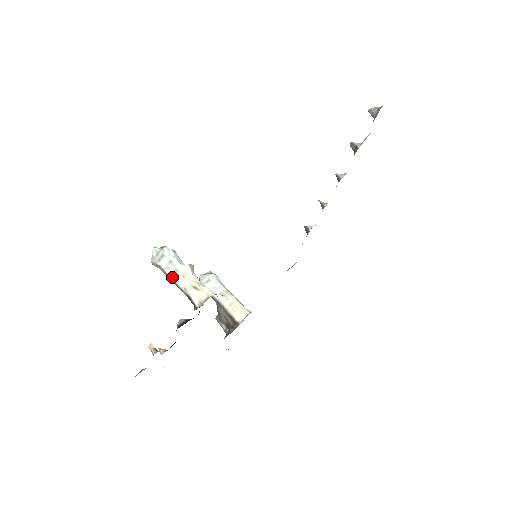
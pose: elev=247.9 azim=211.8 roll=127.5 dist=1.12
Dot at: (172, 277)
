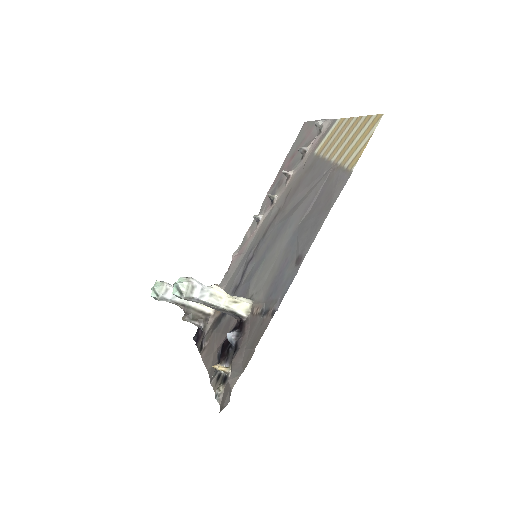
Dot at: (210, 302)
